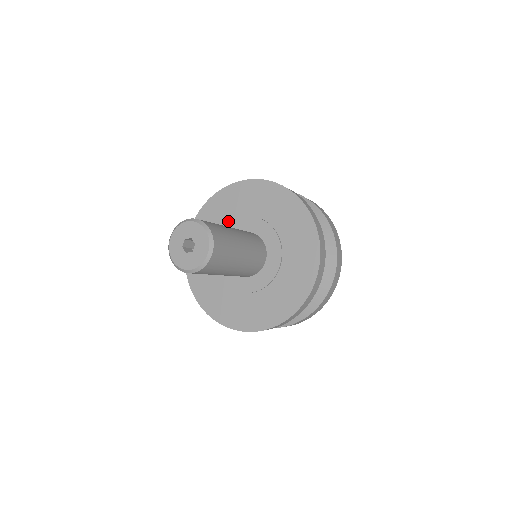
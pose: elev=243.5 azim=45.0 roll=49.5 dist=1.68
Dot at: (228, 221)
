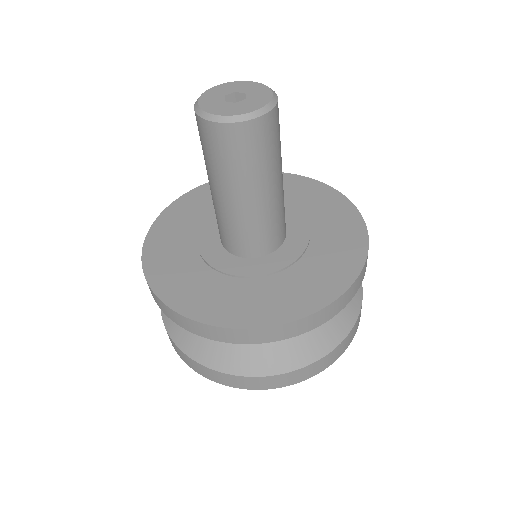
Dot at: occluded
